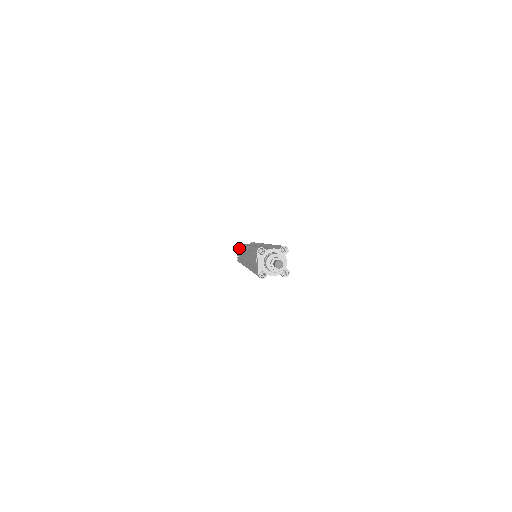
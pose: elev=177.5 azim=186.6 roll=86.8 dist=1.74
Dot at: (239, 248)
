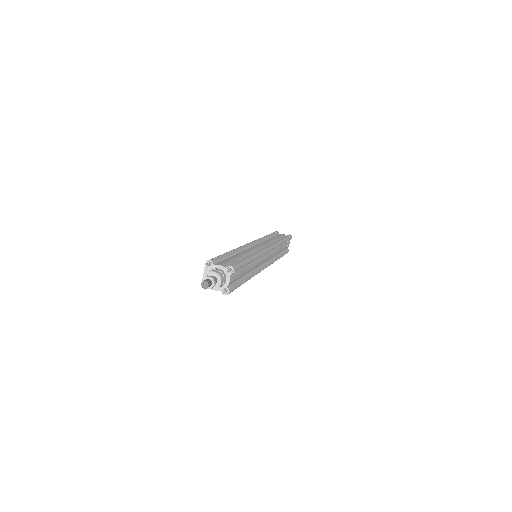
Dot at: occluded
